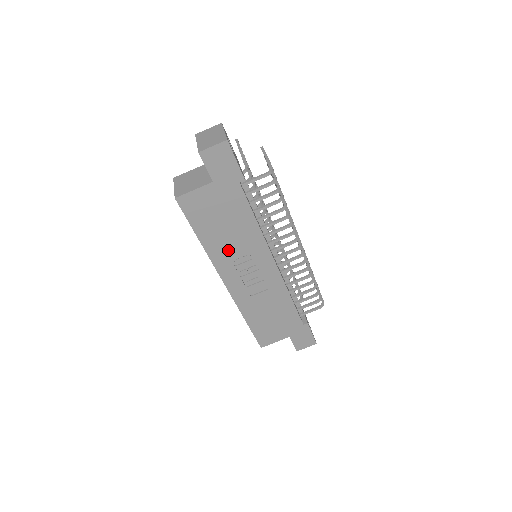
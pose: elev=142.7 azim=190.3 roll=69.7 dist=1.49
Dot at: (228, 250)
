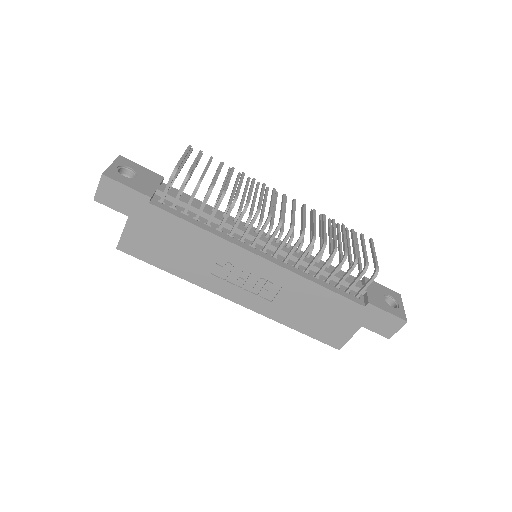
Dot at: (203, 269)
